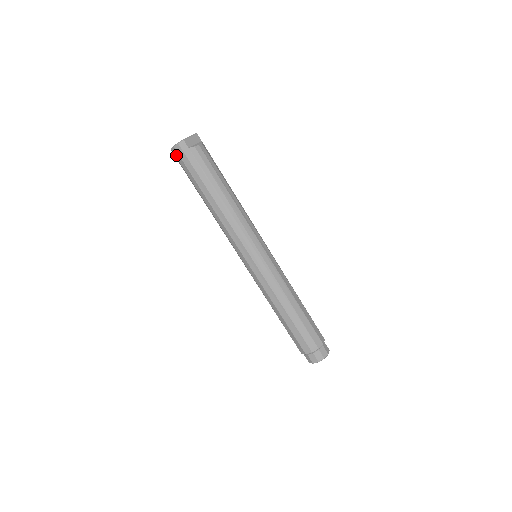
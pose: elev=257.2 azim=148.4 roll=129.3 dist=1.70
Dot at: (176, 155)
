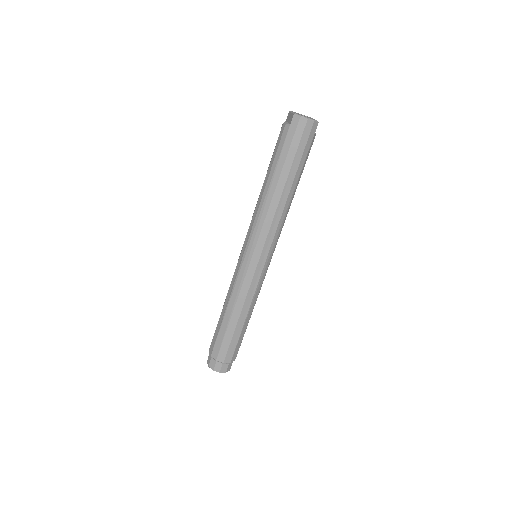
Dot at: (300, 126)
